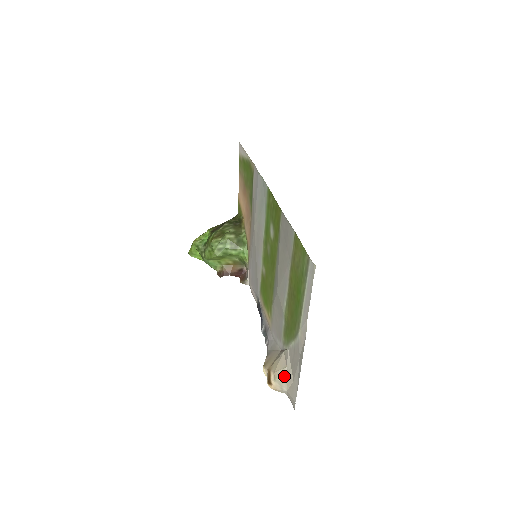
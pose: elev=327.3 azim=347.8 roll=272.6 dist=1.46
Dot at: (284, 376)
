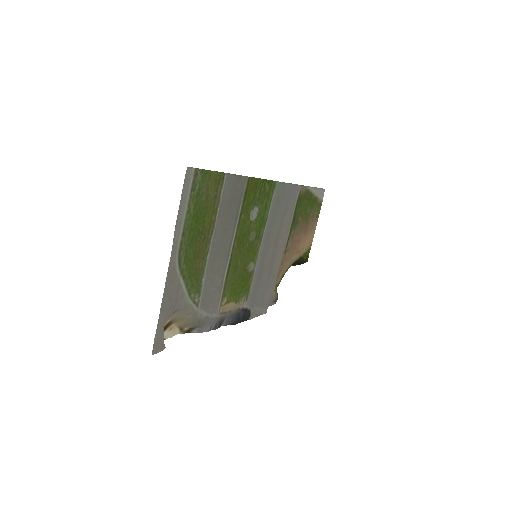
Dot at: (167, 320)
